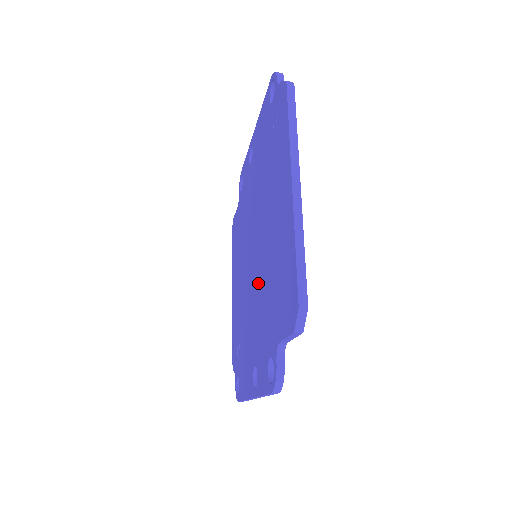
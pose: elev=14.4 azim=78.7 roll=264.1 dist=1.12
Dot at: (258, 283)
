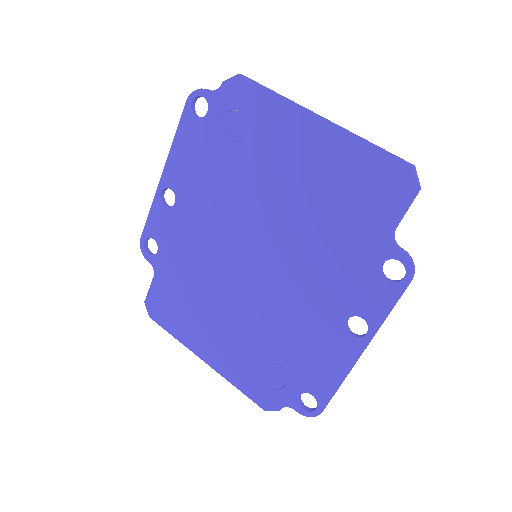
Dot at: (294, 256)
